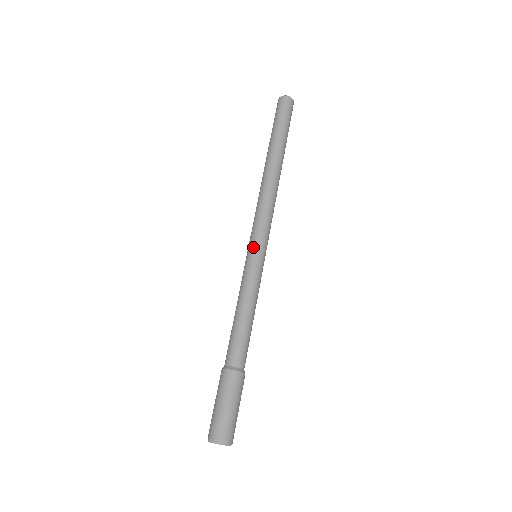
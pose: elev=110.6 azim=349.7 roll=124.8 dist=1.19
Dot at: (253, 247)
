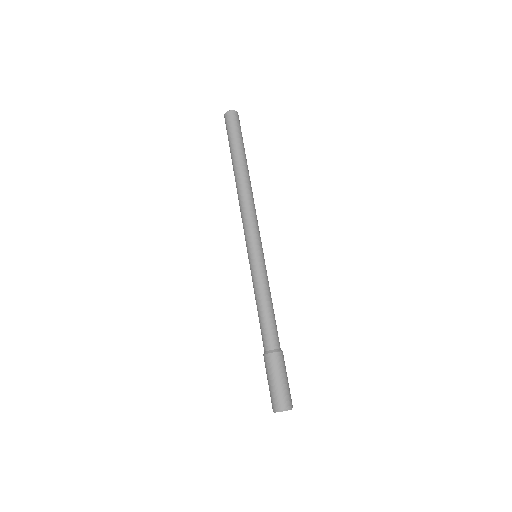
Dot at: (252, 250)
